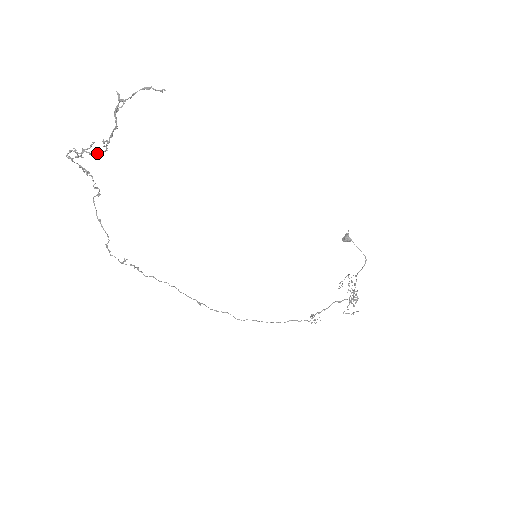
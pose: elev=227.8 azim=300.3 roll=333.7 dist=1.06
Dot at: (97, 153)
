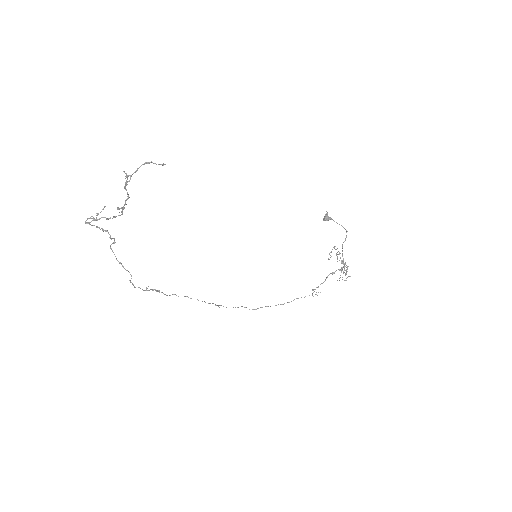
Dot at: (114, 217)
